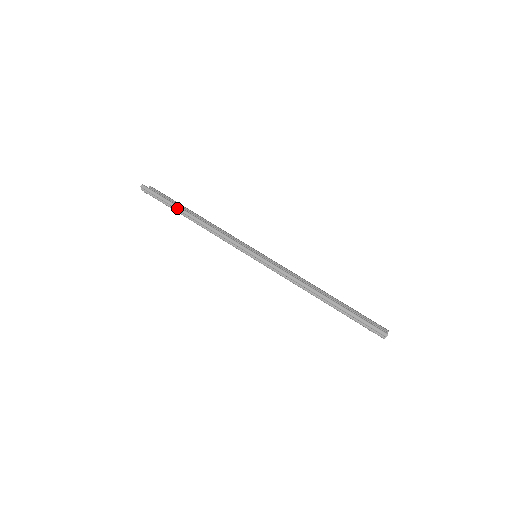
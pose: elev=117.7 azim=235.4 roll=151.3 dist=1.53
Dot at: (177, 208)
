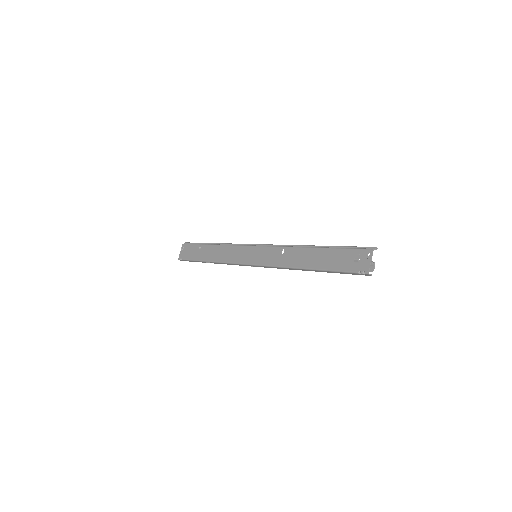
Dot at: (208, 243)
